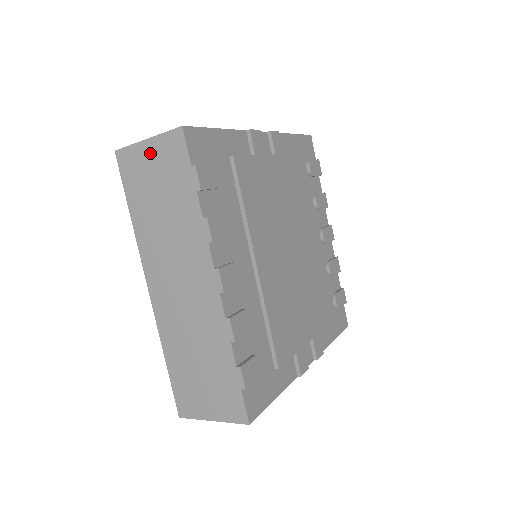
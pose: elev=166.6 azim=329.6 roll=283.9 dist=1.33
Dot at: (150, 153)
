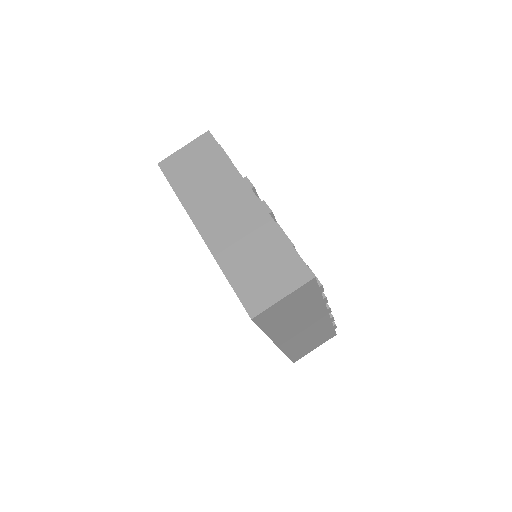
Dot at: (286, 302)
